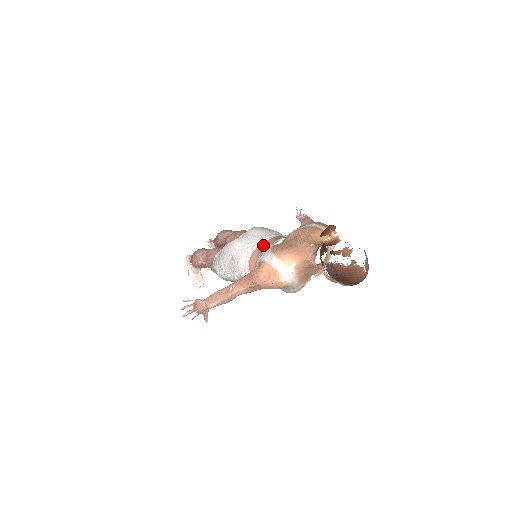
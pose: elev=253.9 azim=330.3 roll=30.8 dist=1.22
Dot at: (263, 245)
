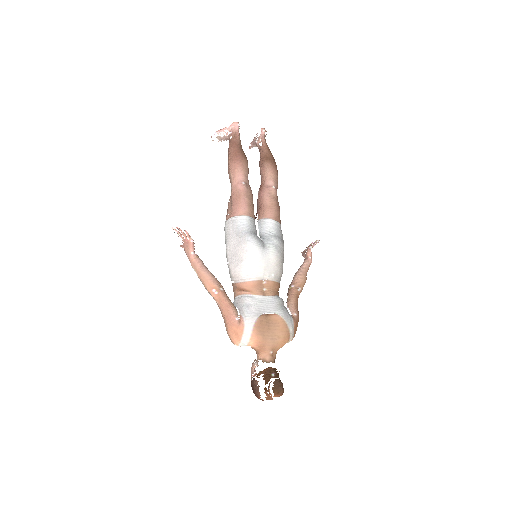
Dot at: (264, 281)
